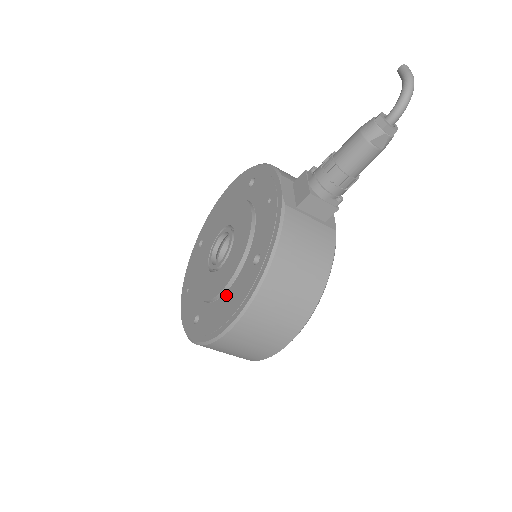
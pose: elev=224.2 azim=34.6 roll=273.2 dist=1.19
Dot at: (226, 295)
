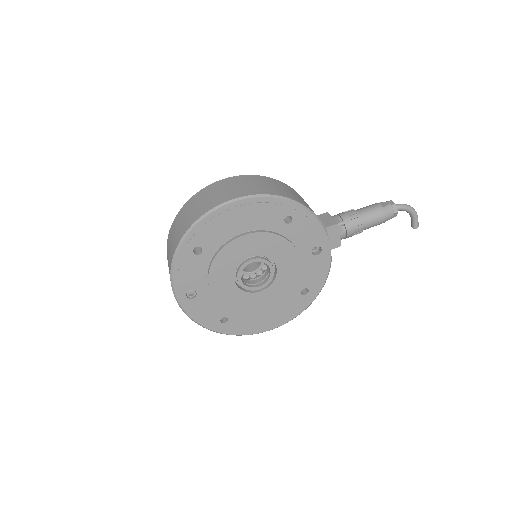
Dot at: occluded
